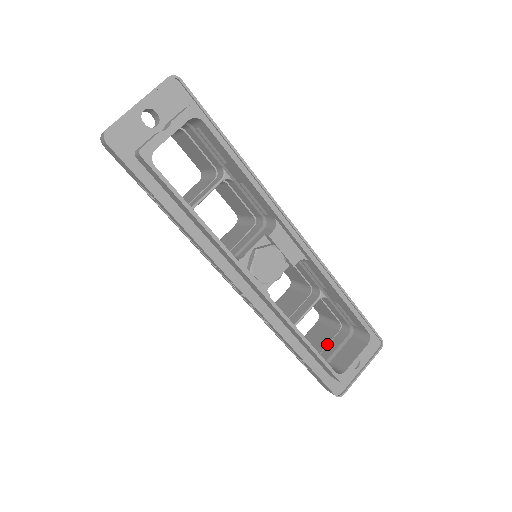
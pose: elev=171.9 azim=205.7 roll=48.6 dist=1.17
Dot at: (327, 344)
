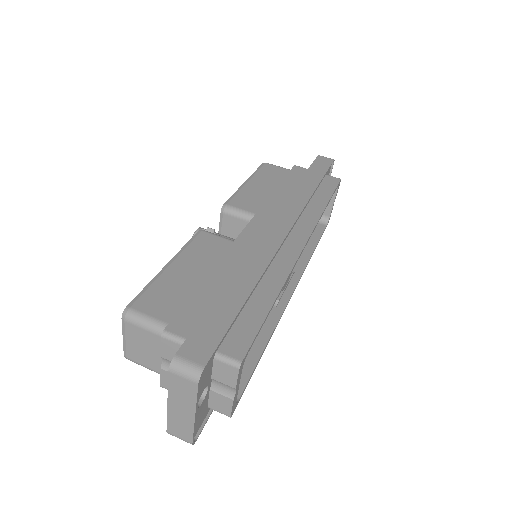
Dot at: occluded
